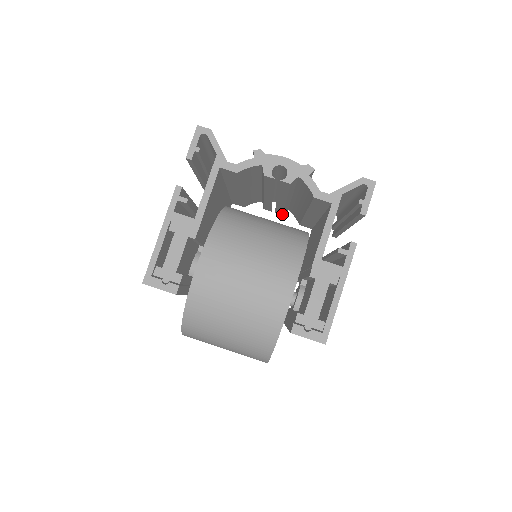
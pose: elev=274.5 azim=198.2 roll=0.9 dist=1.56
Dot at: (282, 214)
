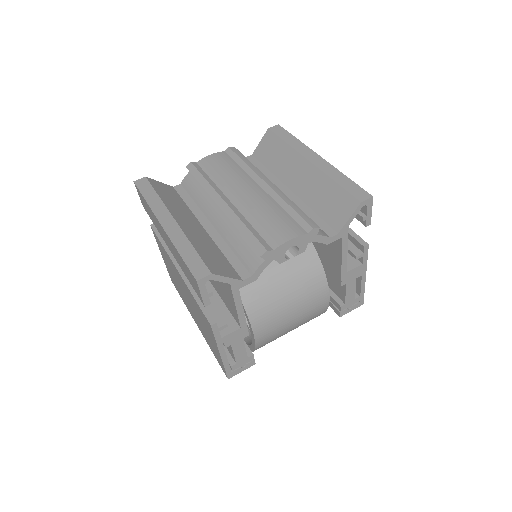
Dot at: occluded
